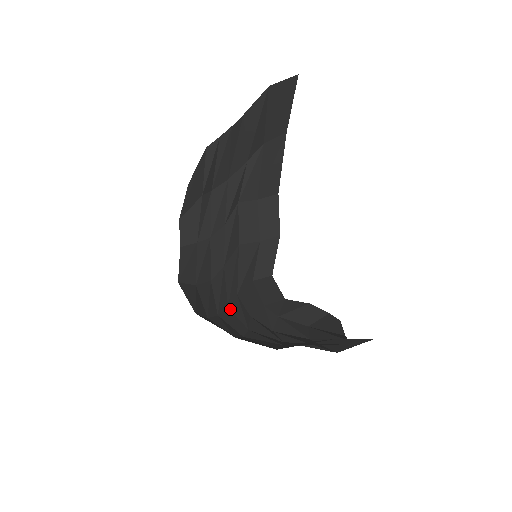
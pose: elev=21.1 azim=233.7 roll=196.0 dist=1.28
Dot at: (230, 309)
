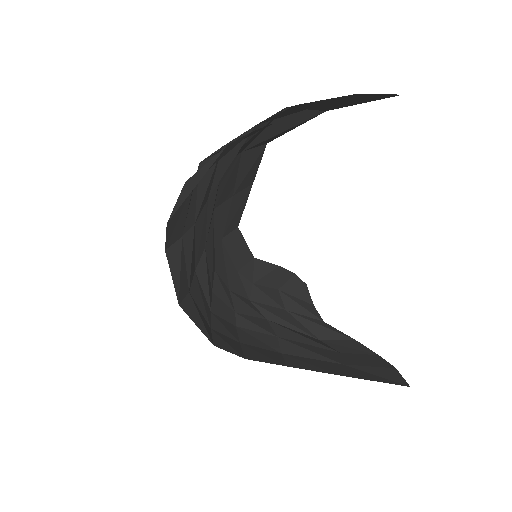
Dot at: (215, 294)
